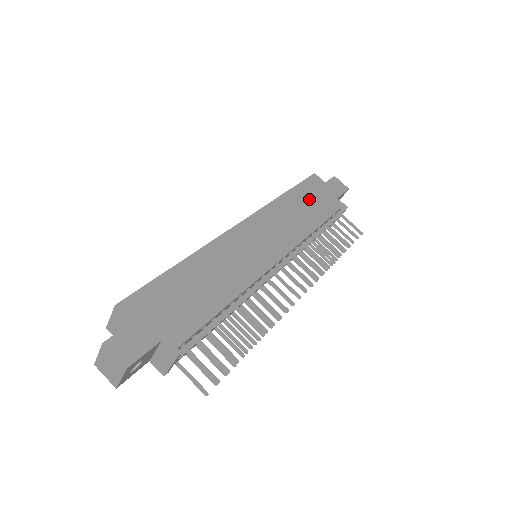
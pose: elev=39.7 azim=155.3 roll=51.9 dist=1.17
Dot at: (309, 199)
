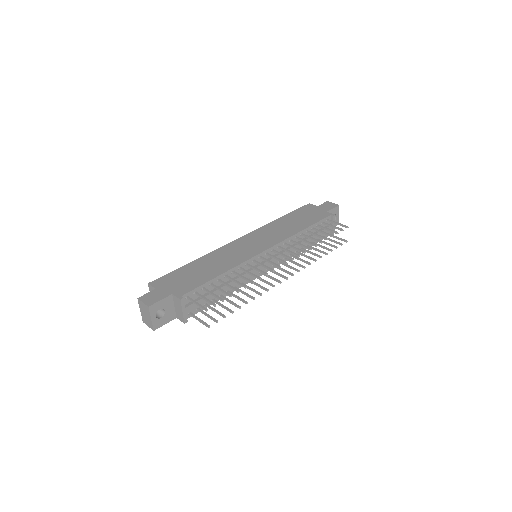
Dot at: (300, 217)
